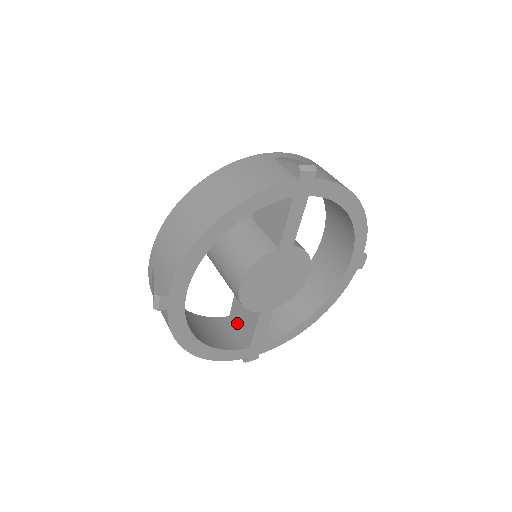
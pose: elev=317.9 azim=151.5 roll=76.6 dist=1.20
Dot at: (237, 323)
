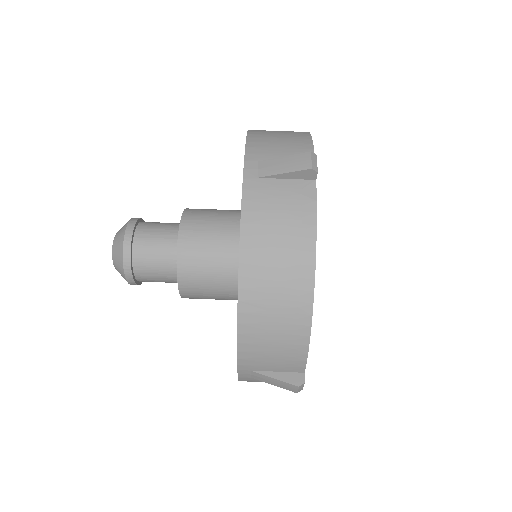
Dot at: occluded
